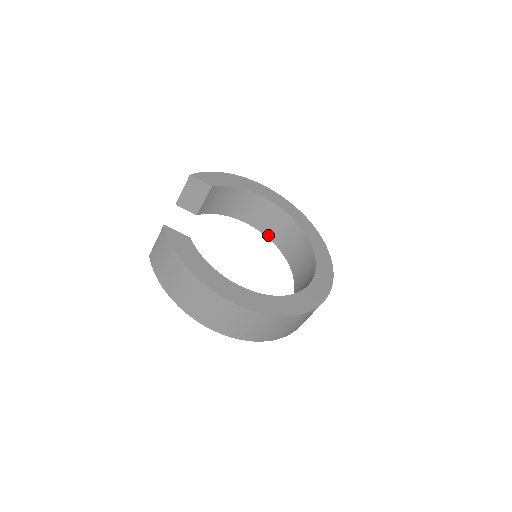
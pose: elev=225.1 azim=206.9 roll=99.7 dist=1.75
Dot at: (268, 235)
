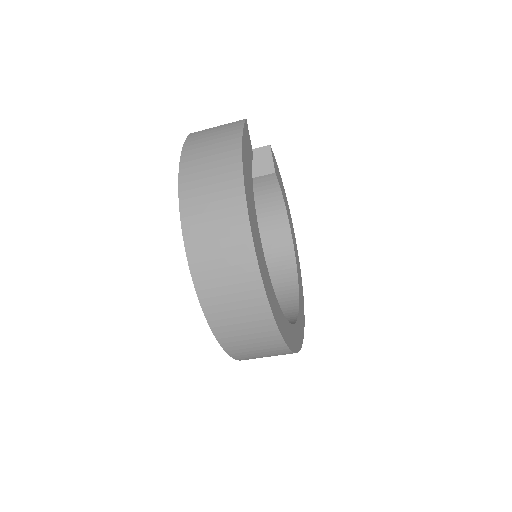
Dot at: occluded
